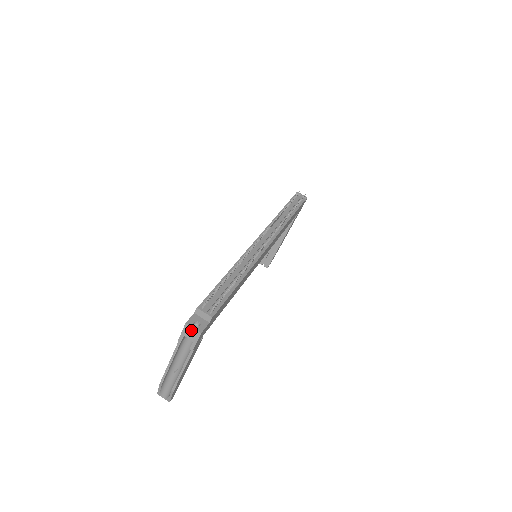
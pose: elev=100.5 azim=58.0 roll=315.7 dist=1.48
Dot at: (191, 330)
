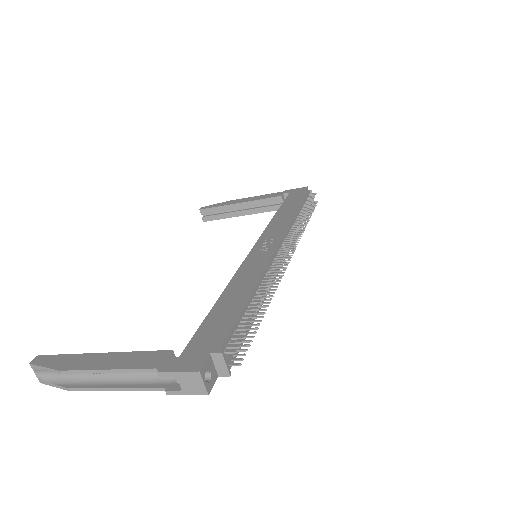
Dot at: (197, 382)
